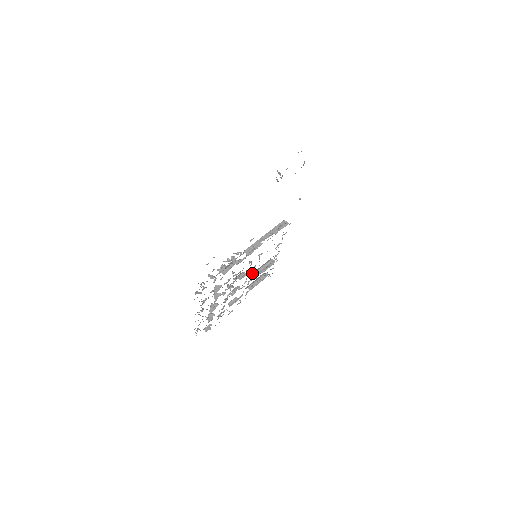
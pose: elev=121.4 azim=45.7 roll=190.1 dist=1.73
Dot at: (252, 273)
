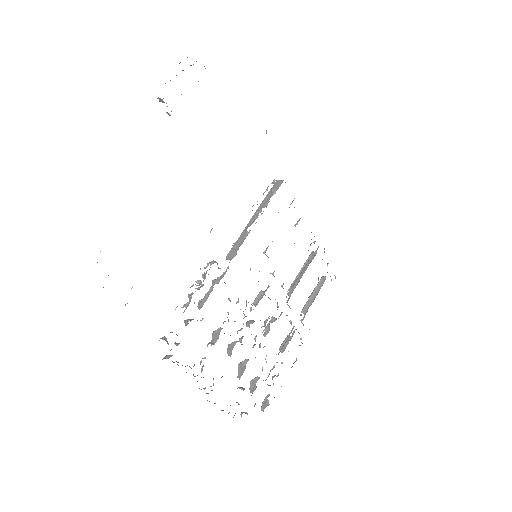
Dot at: (281, 286)
